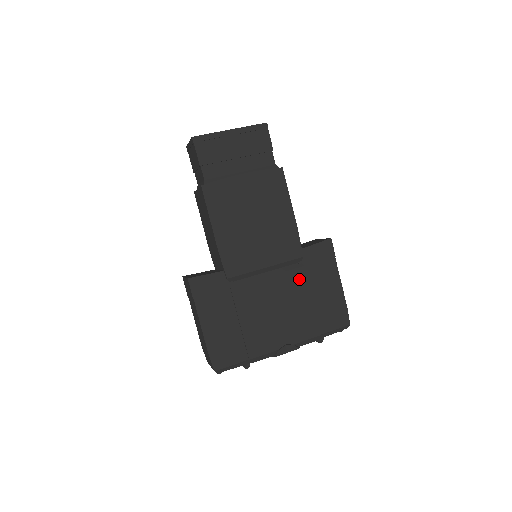
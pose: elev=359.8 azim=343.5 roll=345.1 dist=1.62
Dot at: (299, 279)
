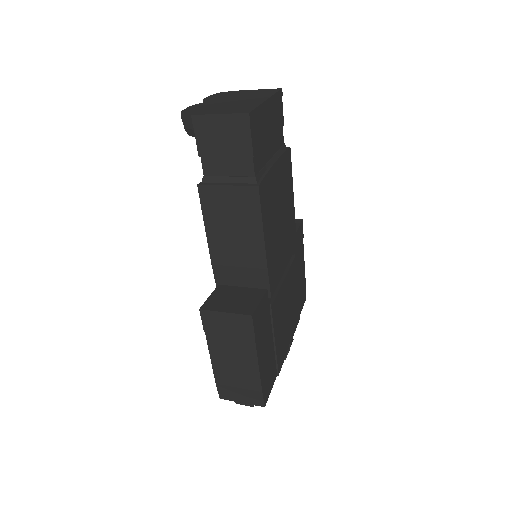
Dot at: (294, 271)
